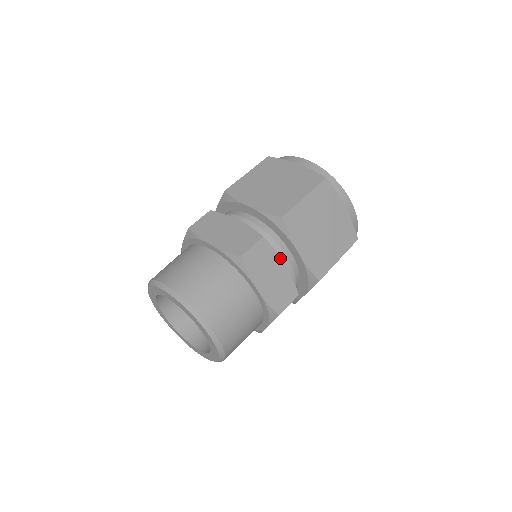
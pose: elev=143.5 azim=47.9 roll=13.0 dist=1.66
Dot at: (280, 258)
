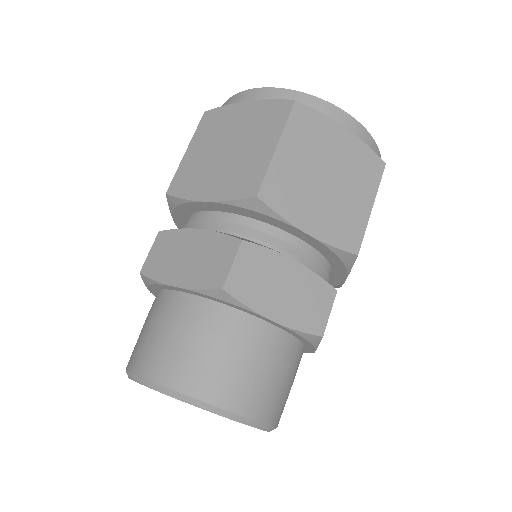
Dot at: (191, 229)
